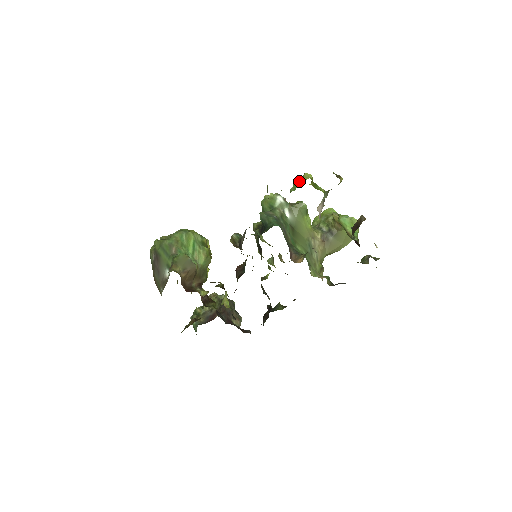
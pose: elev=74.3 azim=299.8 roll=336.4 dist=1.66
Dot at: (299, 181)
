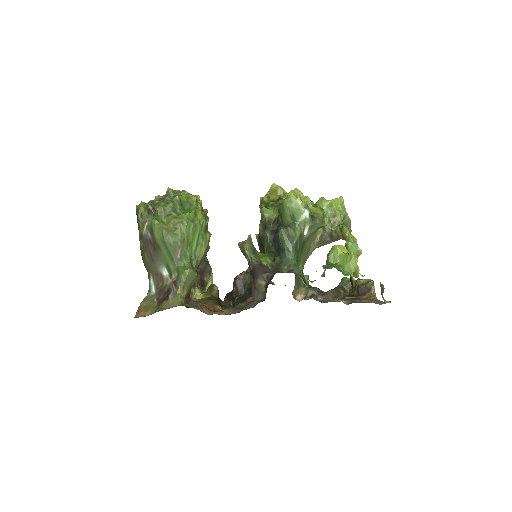
Dot at: (343, 254)
